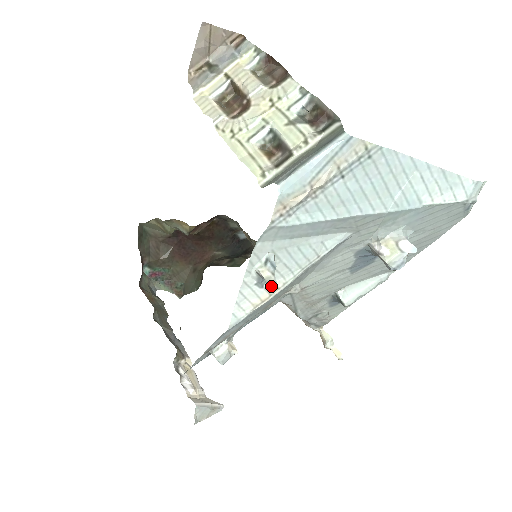
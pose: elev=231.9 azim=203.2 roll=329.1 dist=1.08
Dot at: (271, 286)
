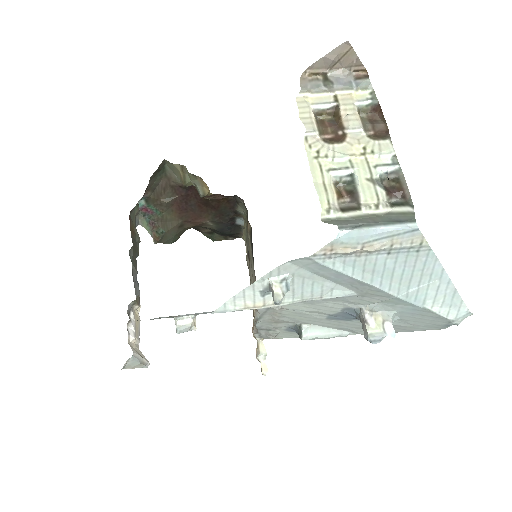
Dot at: (276, 303)
